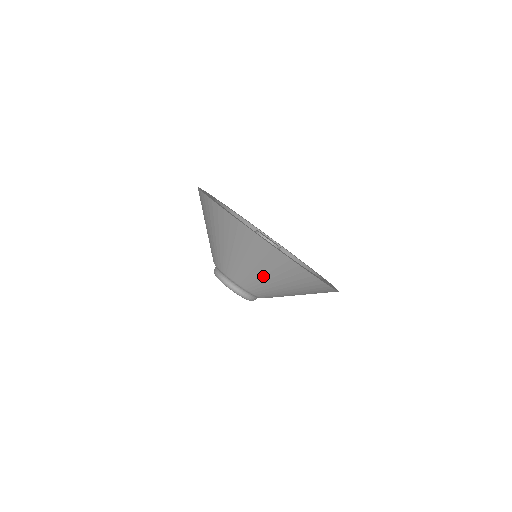
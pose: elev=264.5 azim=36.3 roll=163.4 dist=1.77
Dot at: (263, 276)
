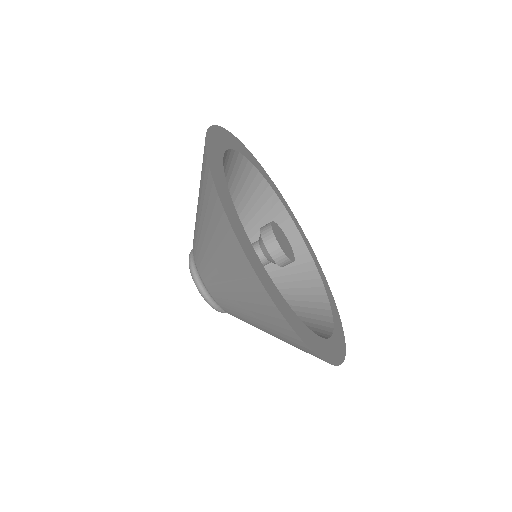
Dot at: (221, 274)
